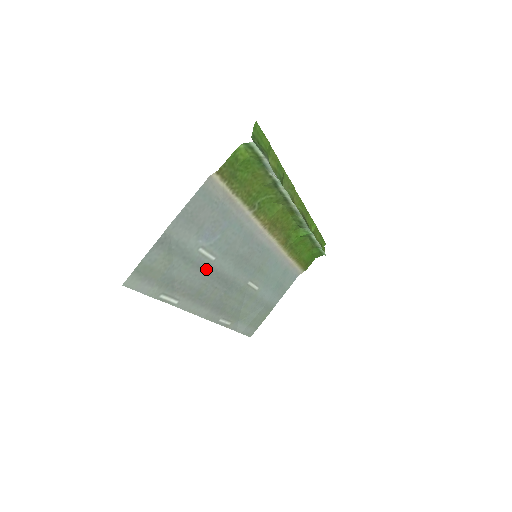
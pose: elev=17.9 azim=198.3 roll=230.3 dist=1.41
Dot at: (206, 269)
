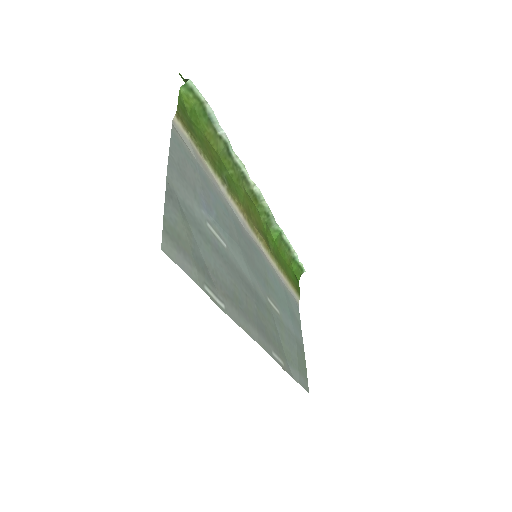
Dot at: (225, 260)
